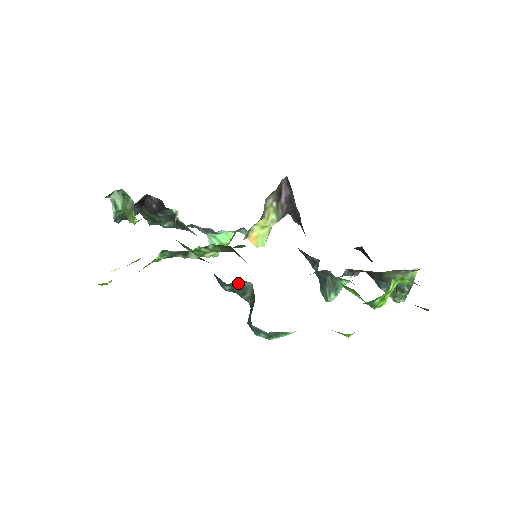
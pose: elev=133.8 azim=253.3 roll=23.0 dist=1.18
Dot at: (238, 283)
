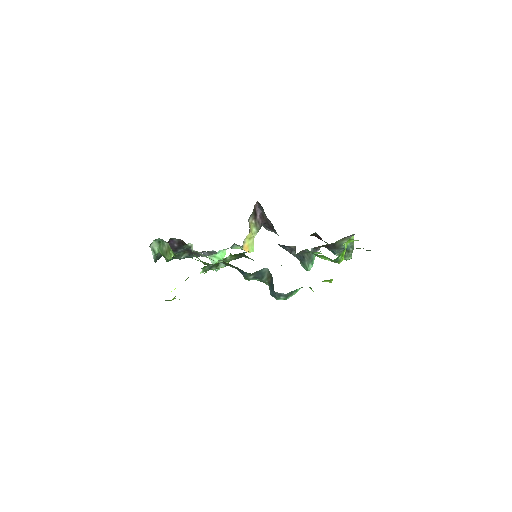
Dot at: (258, 271)
